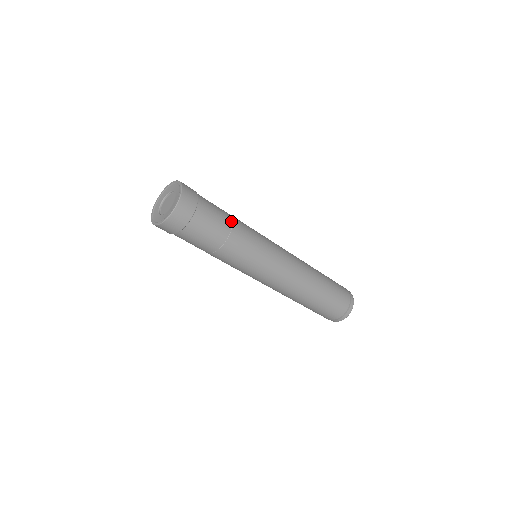
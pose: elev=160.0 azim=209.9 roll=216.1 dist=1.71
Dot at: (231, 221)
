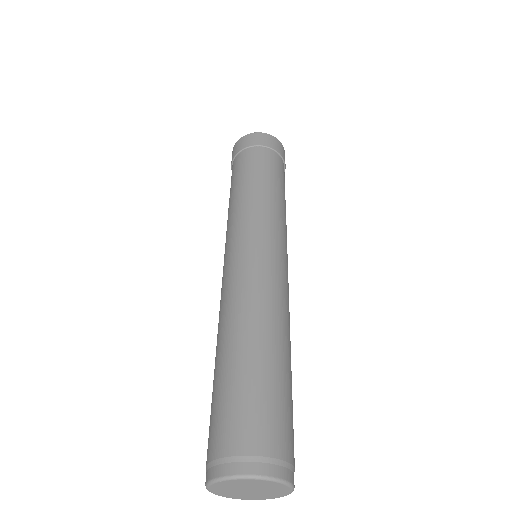
Dot at: occluded
